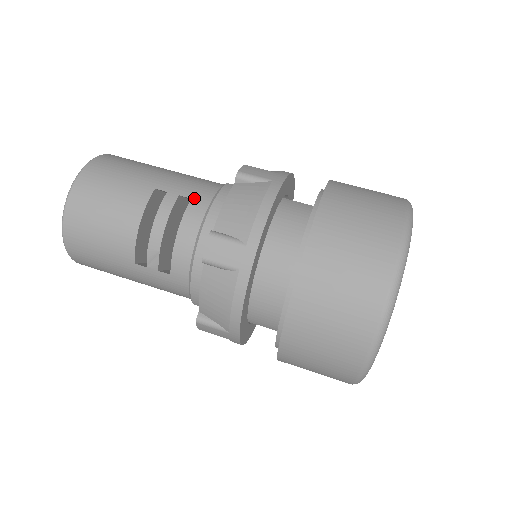
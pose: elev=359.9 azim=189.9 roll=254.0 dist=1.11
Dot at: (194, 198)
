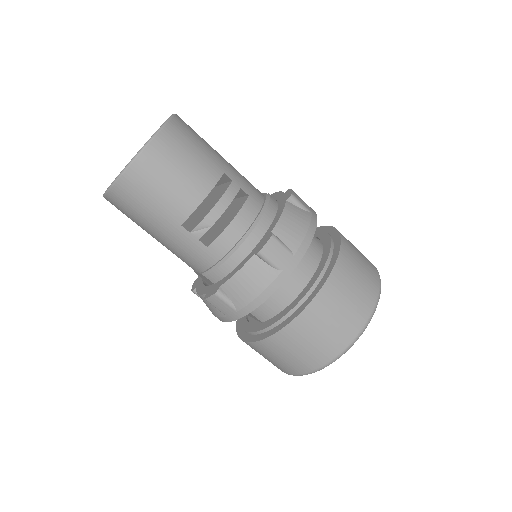
Dot at: (251, 196)
